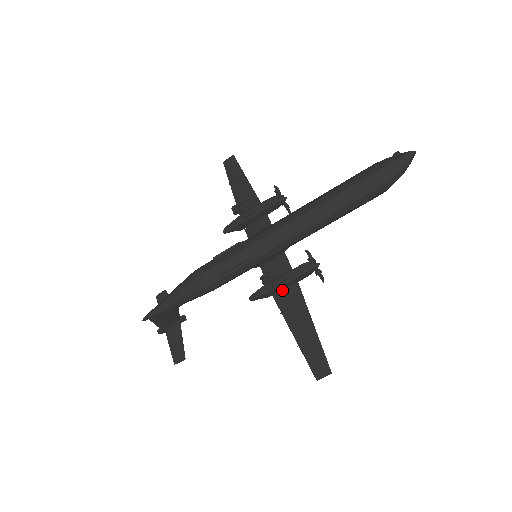
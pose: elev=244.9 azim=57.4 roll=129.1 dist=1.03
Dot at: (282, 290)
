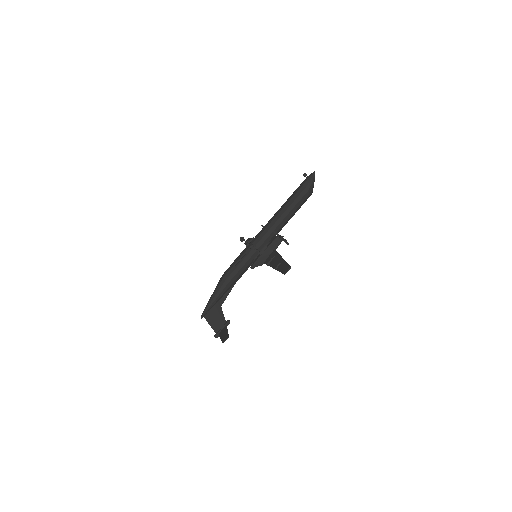
Dot at: (268, 257)
